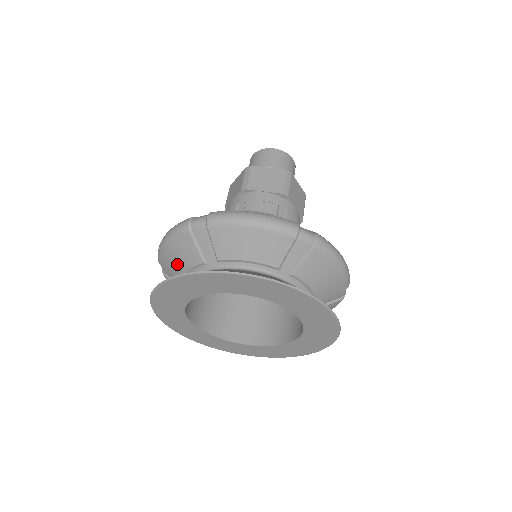
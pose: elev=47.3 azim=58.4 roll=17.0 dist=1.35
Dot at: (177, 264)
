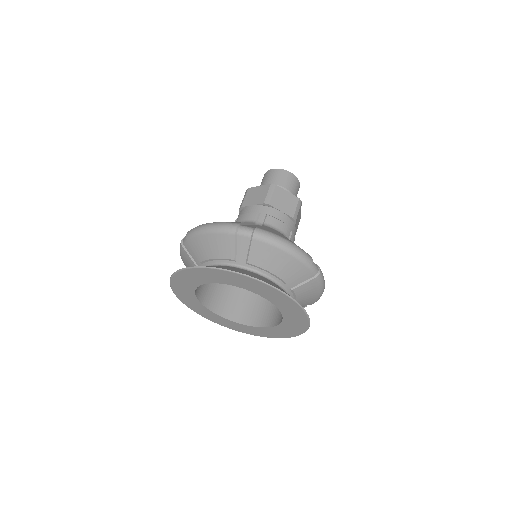
Dot at: (208, 250)
